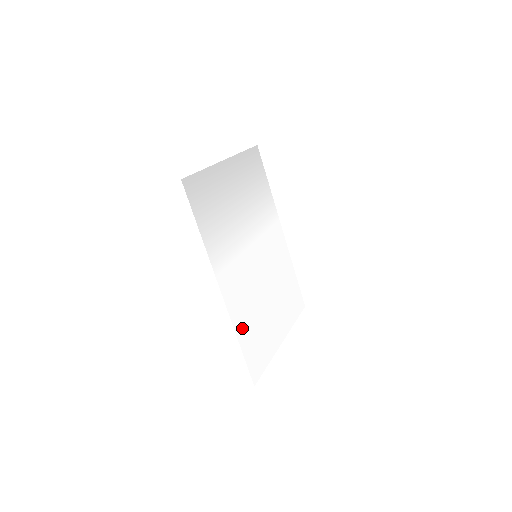
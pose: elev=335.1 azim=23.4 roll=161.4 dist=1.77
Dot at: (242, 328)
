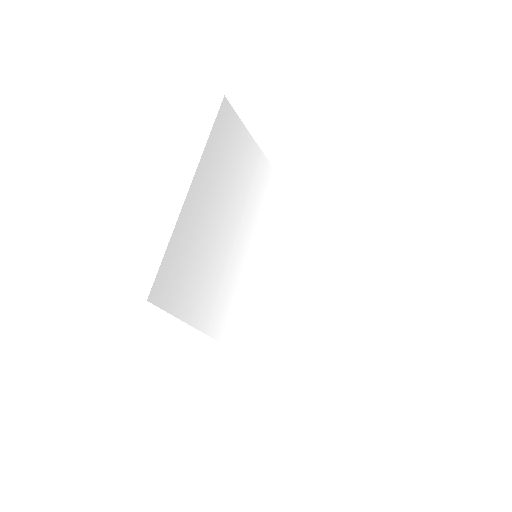
Dot at: (258, 347)
